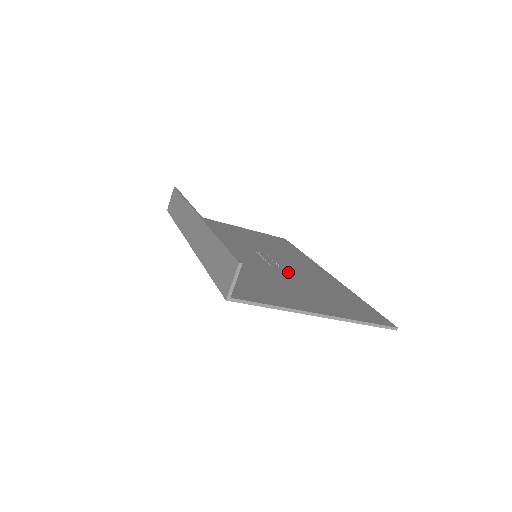
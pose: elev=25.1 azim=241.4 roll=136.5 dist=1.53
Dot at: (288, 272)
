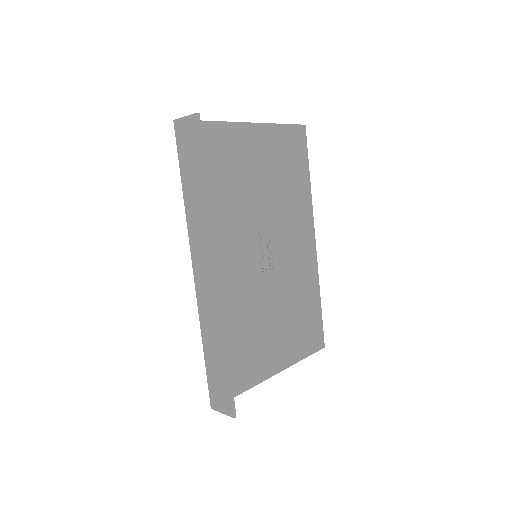
Dot at: (276, 280)
